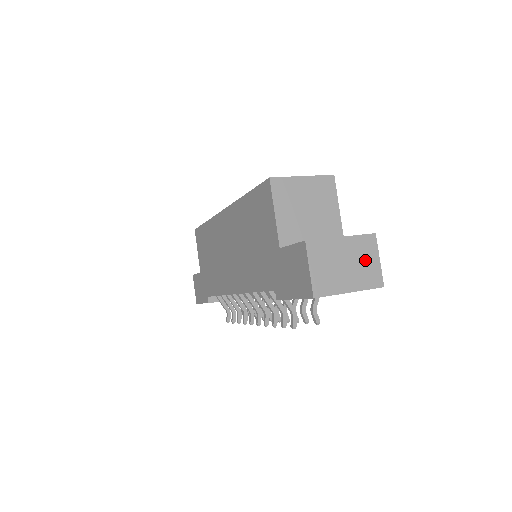
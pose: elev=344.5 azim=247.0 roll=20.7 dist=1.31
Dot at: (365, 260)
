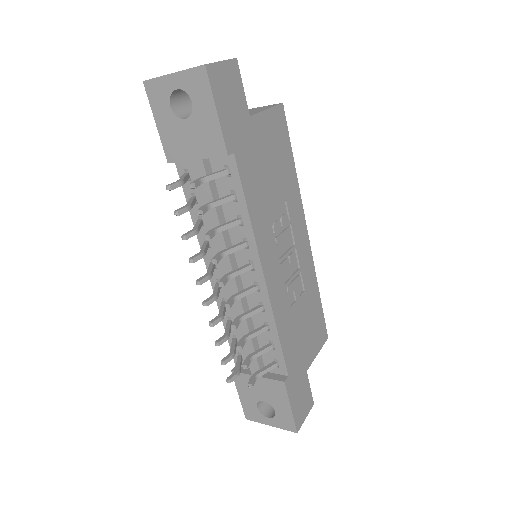
Dot at: occluded
